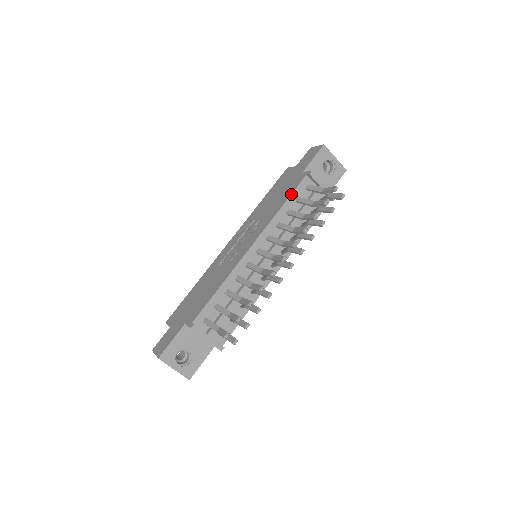
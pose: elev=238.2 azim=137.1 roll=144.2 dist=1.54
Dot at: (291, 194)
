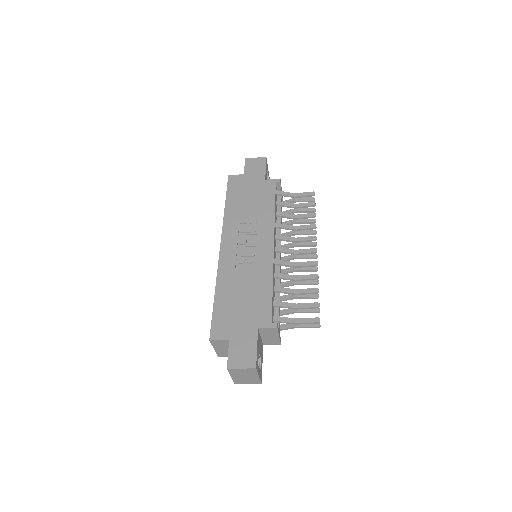
Dot at: (275, 198)
